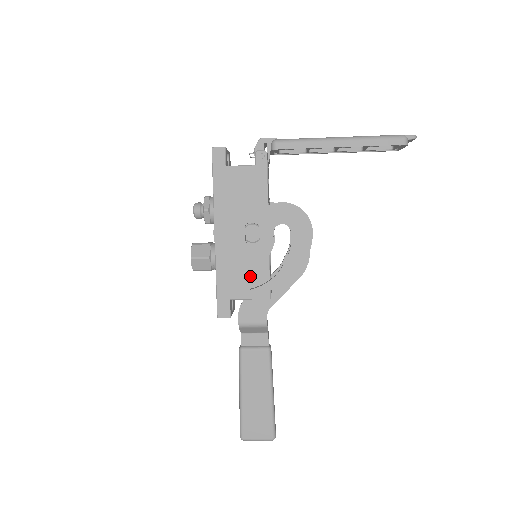
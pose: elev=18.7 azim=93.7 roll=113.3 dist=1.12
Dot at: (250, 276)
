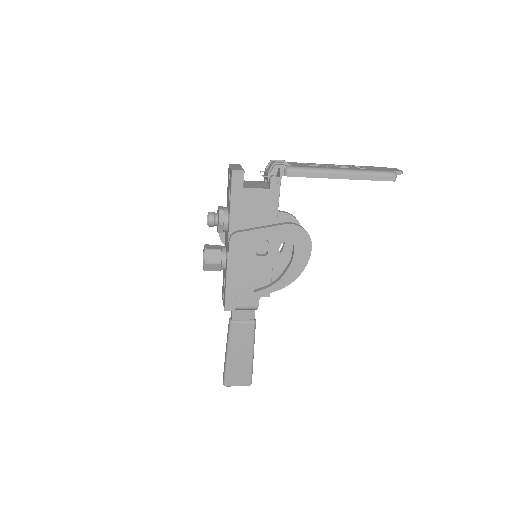
Dot at: (255, 280)
